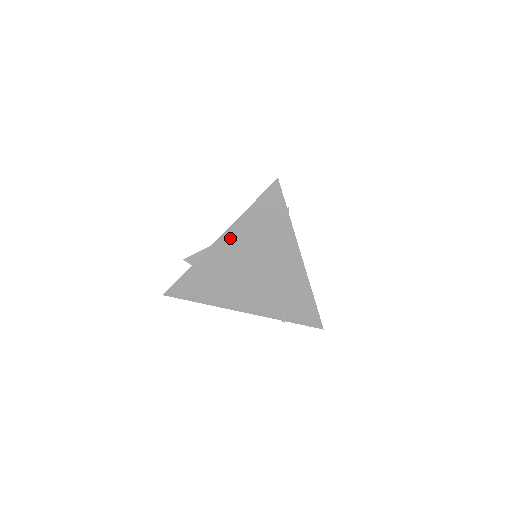
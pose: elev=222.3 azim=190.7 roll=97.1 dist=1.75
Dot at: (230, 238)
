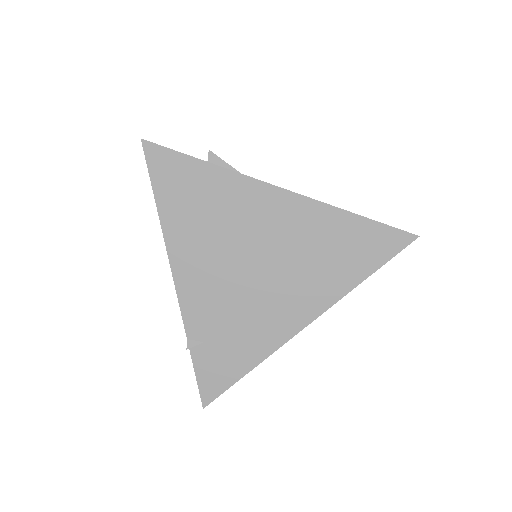
Dot at: (295, 207)
